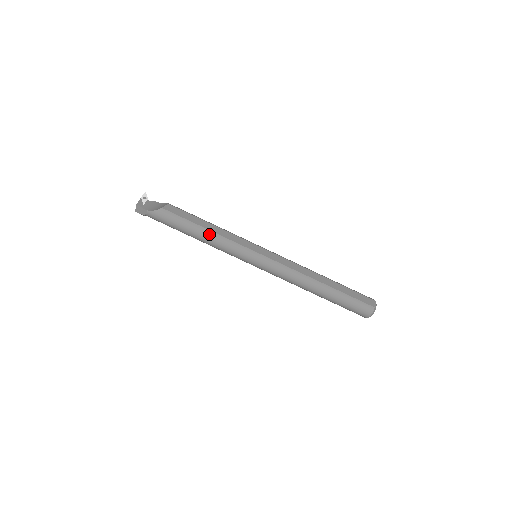
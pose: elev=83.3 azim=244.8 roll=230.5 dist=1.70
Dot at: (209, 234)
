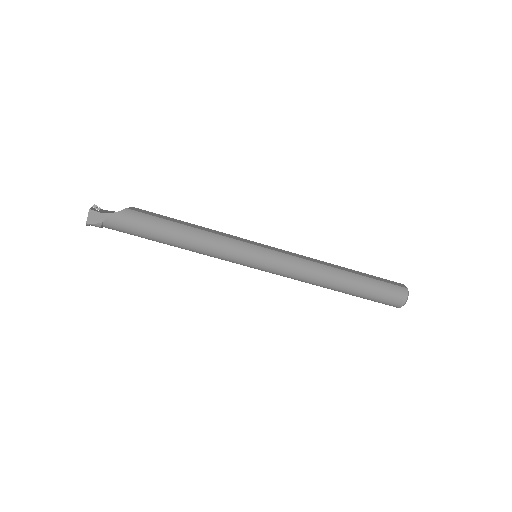
Dot at: (195, 232)
